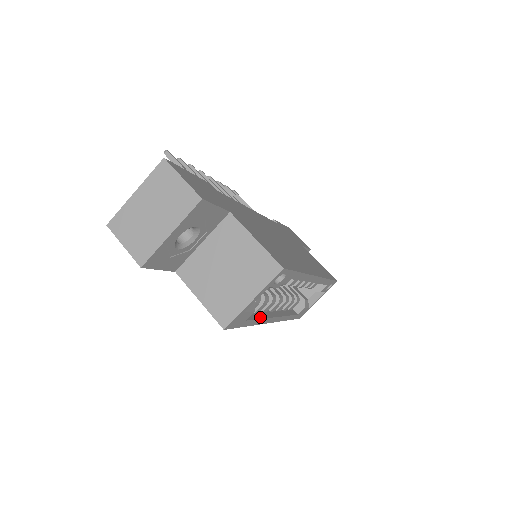
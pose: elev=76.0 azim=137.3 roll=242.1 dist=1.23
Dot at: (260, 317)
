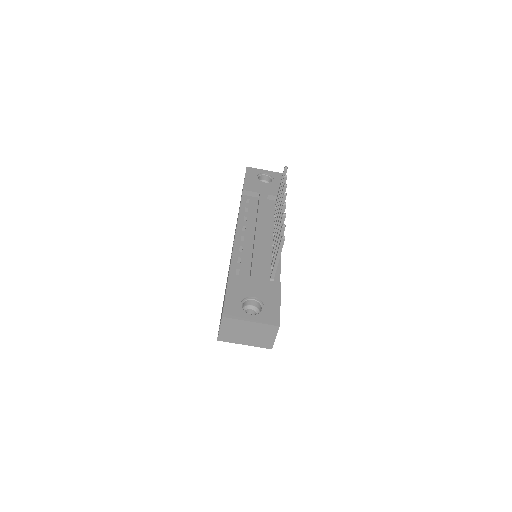
Dot at: occluded
